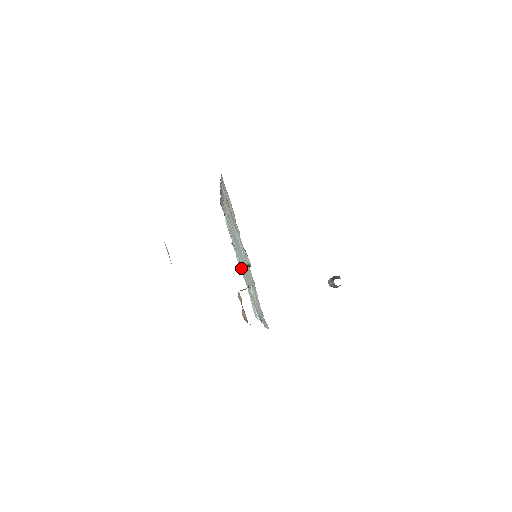
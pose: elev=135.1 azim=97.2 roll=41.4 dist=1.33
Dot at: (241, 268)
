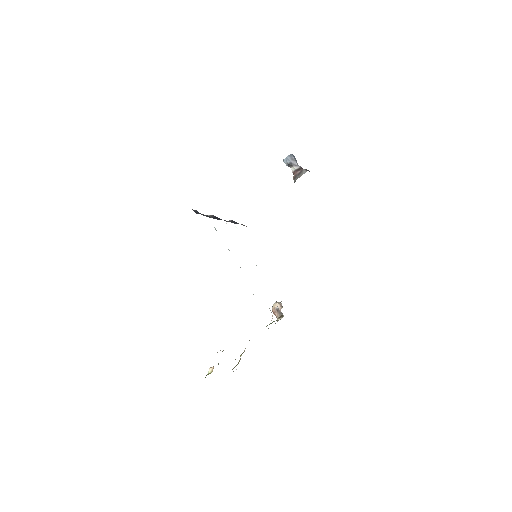
Dot at: occluded
